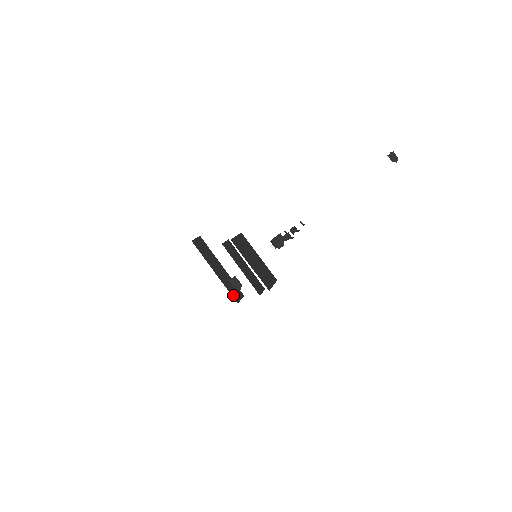
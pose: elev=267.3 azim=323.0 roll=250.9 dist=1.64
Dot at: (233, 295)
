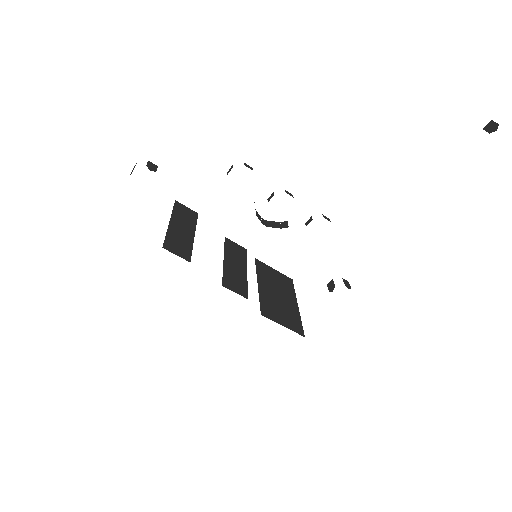
Dot at: (168, 243)
